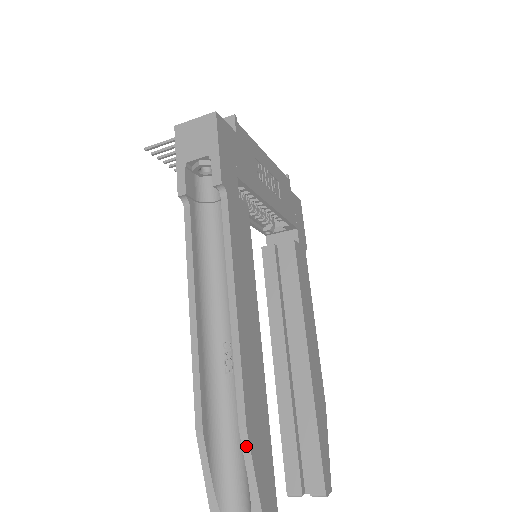
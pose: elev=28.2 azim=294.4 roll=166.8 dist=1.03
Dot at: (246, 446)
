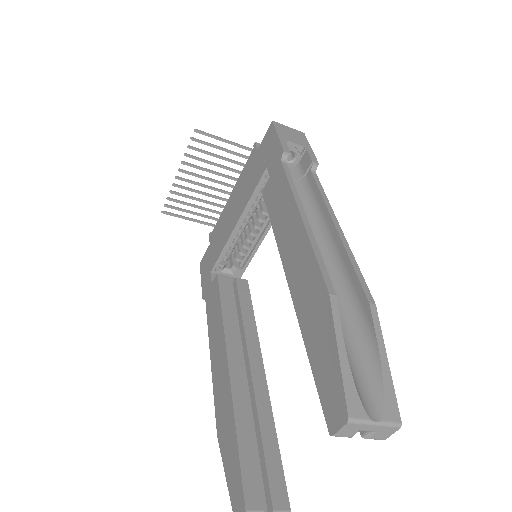
Dot at: (376, 318)
